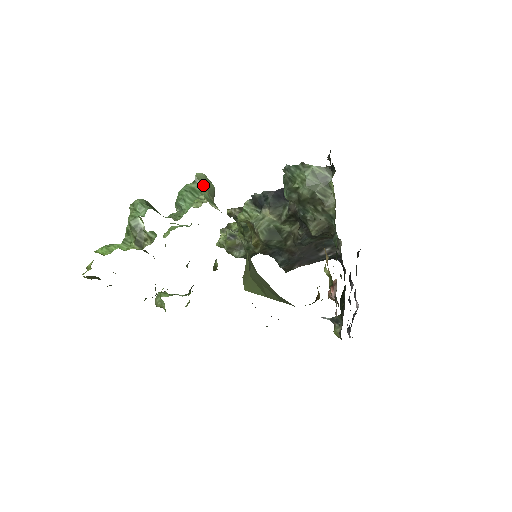
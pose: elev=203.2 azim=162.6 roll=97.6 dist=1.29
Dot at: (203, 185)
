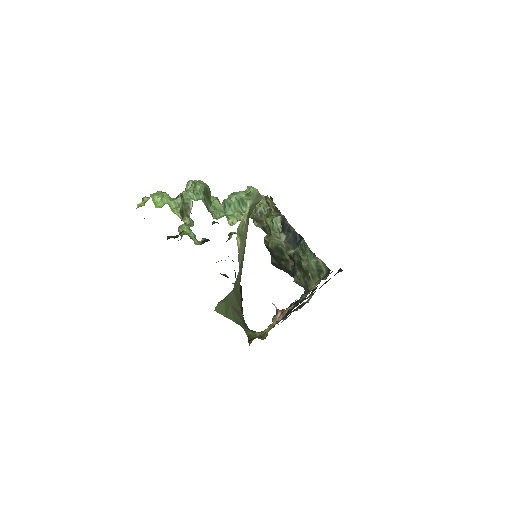
Dot at: occluded
